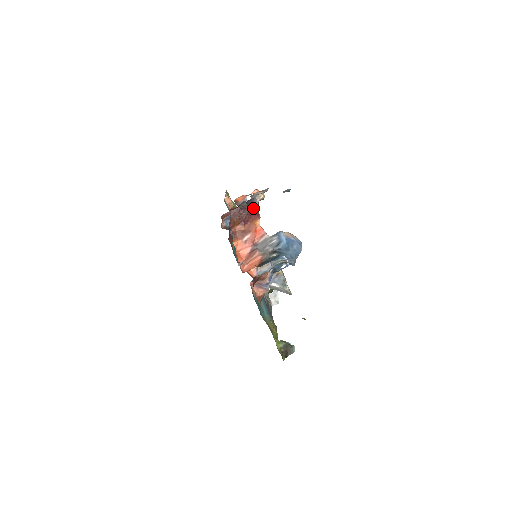
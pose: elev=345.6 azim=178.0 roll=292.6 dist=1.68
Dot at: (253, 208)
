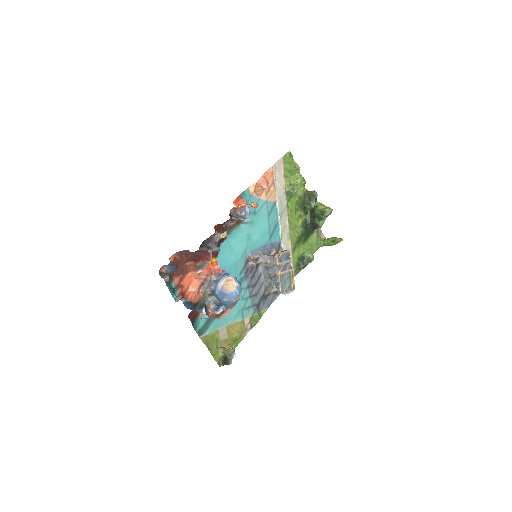
Dot at: (201, 253)
